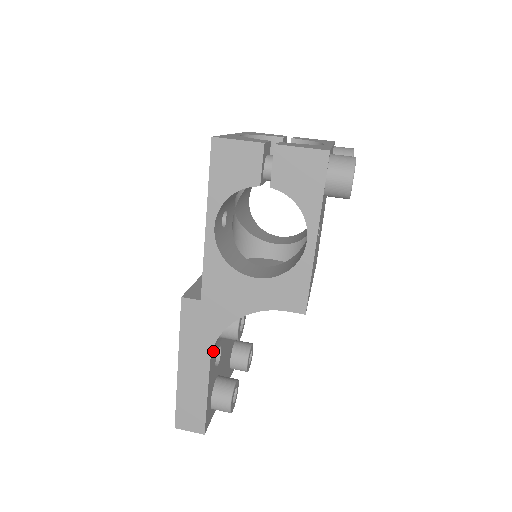
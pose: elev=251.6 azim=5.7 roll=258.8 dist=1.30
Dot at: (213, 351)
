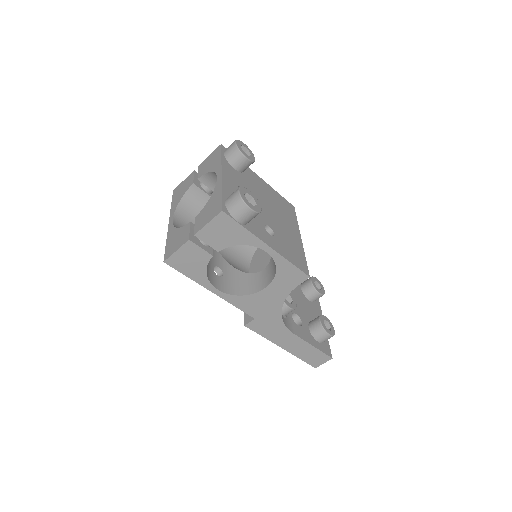
Dot at: (290, 327)
